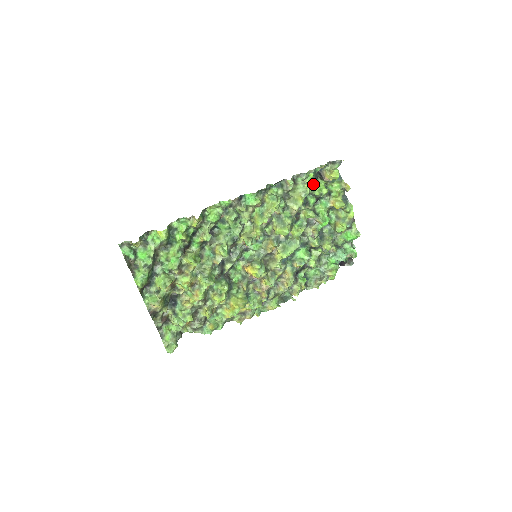
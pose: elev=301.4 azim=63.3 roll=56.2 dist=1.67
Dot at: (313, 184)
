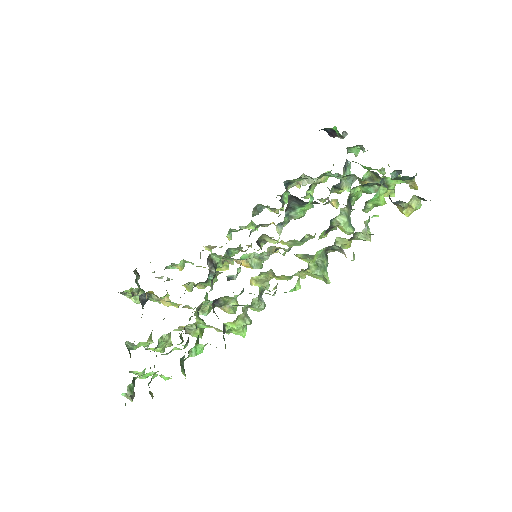
Dot at: (370, 200)
